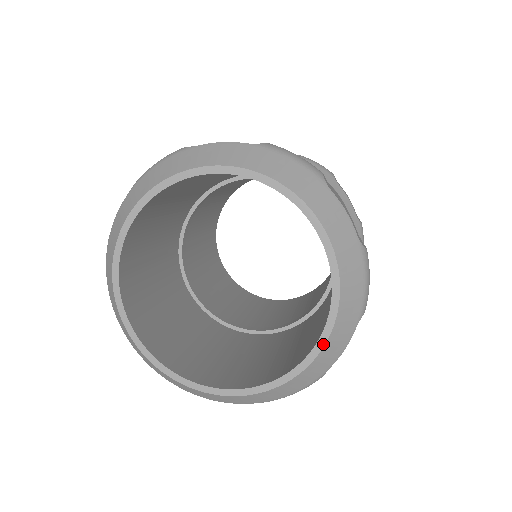
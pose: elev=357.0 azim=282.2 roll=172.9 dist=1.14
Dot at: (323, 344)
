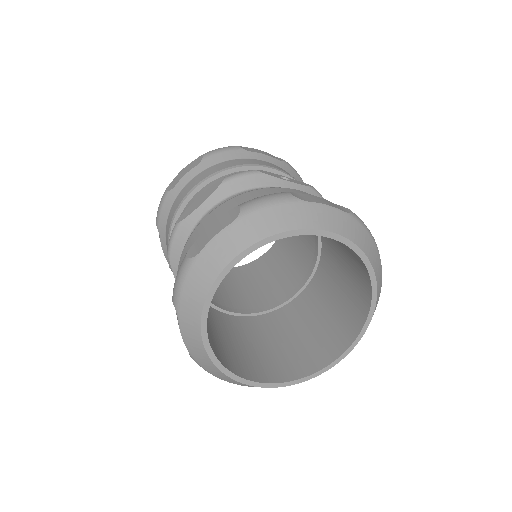
Dot at: (343, 358)
